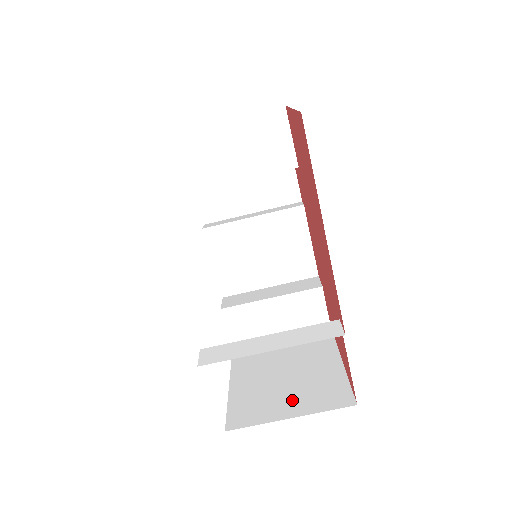
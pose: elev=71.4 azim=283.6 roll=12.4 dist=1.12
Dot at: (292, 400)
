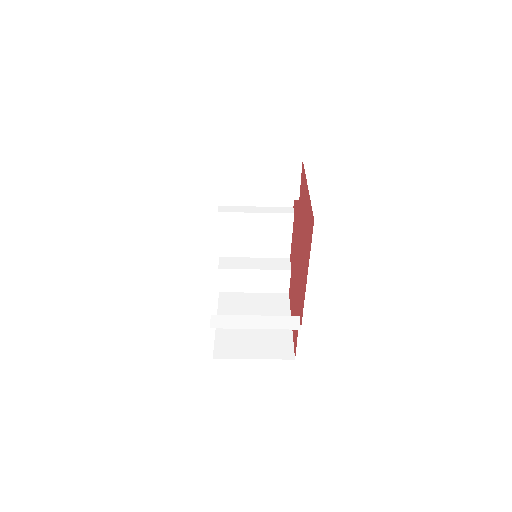
Dot at: (256, 346)
